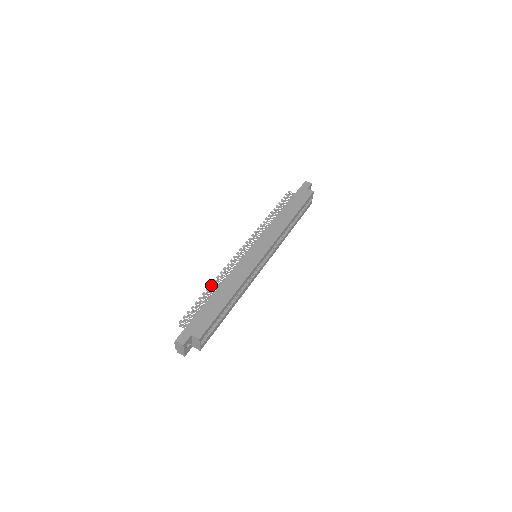
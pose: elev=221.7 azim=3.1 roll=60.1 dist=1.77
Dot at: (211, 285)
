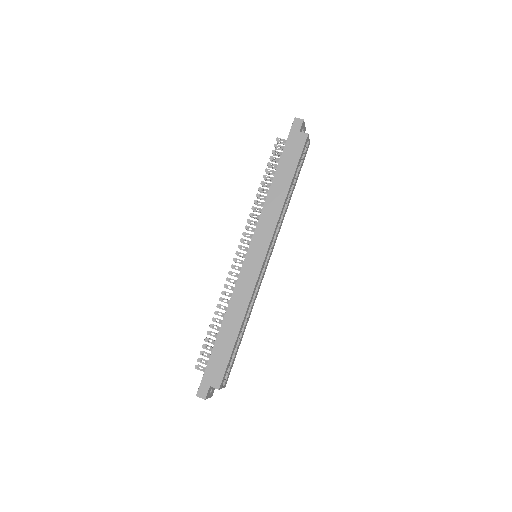
Dot at: (216, 312)
